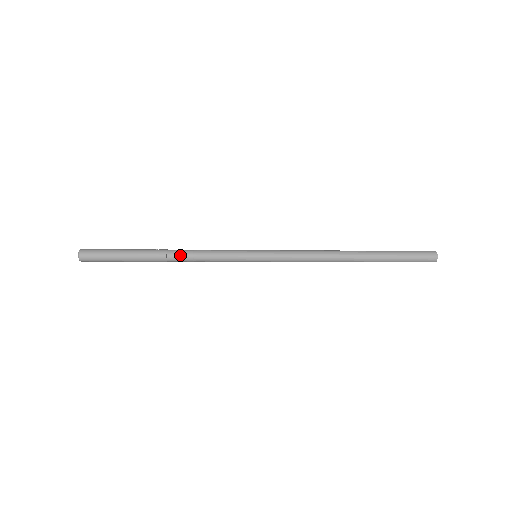
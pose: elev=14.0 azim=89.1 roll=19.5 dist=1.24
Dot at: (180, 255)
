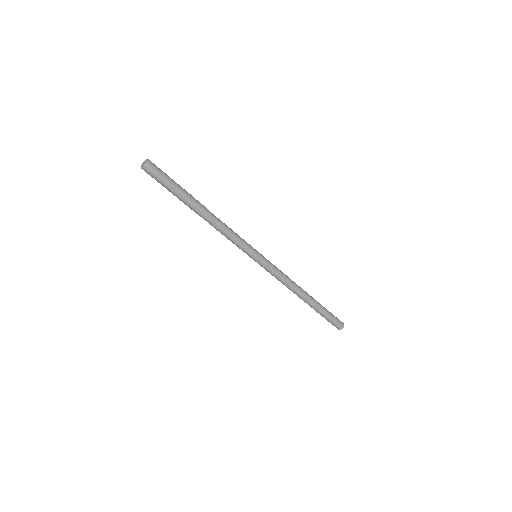
Dot at: (216, 217)
